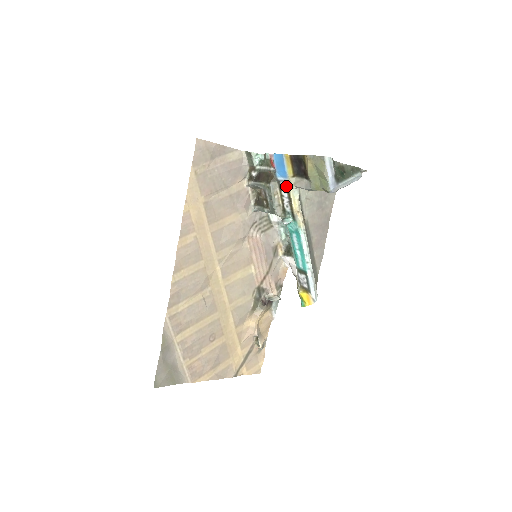
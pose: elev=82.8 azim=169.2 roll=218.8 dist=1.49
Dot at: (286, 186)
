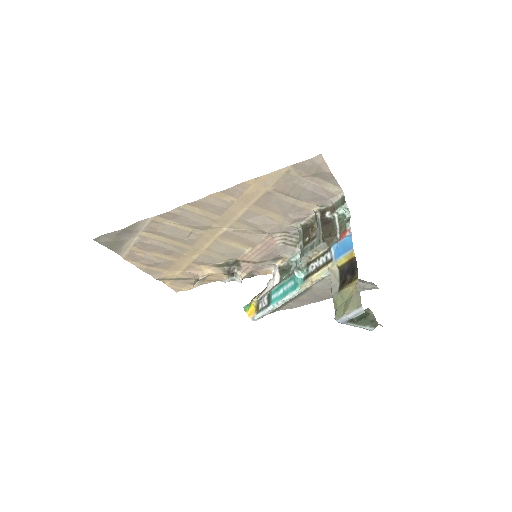
Dot at: (328, 261)
